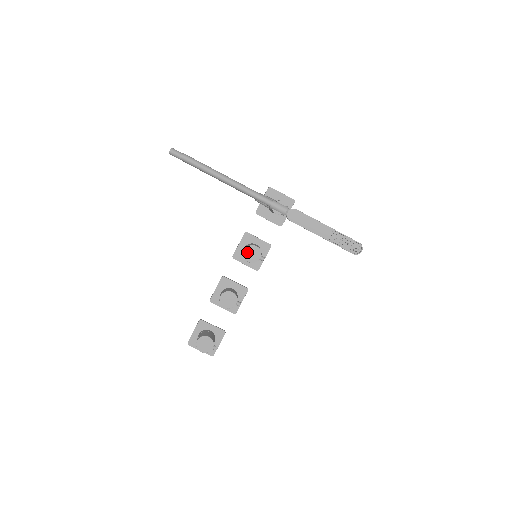
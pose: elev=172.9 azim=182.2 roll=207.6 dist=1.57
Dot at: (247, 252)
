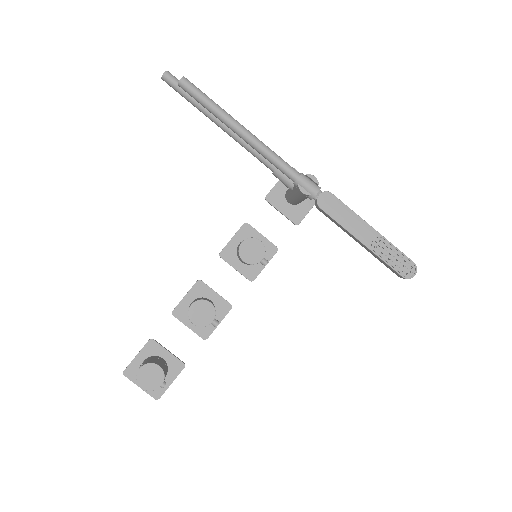
Dot at: (245, 246)
